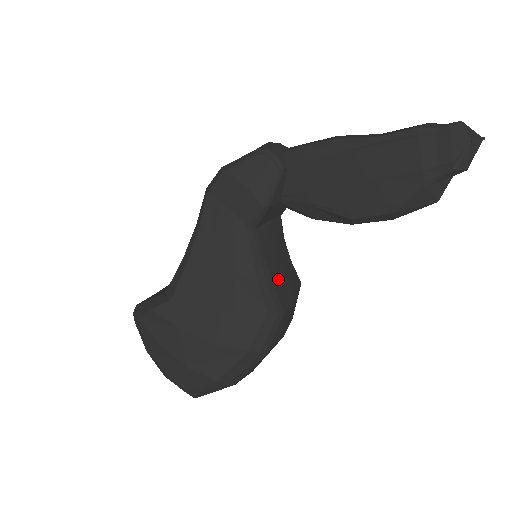
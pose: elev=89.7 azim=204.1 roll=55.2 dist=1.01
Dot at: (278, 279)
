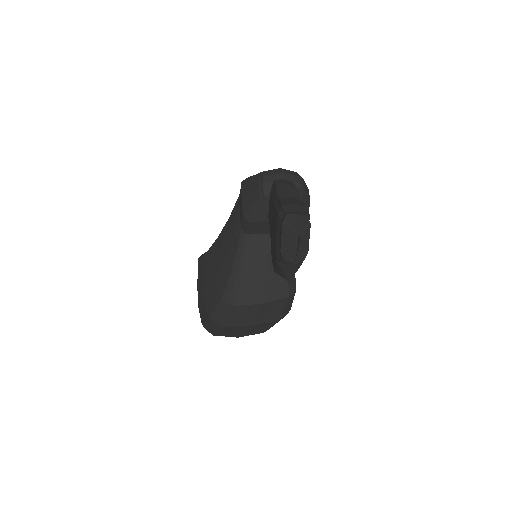
Dot at: (250, 281)
